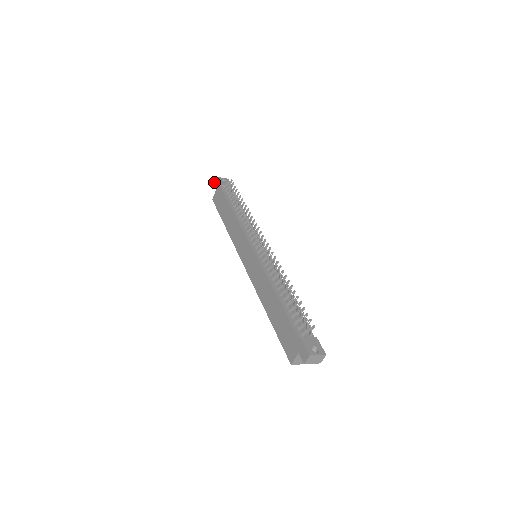
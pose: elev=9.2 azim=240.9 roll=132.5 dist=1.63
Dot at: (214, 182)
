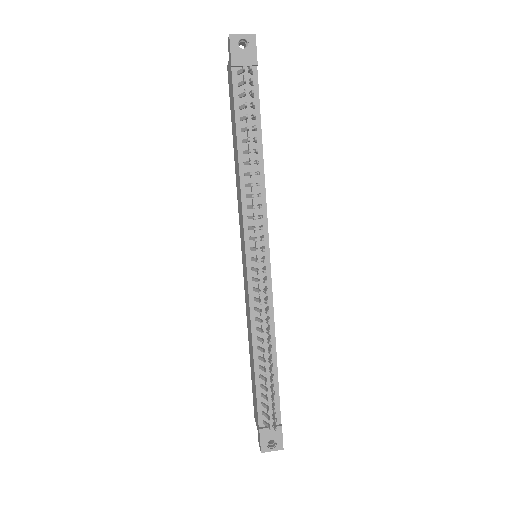
Dot at: occluded
